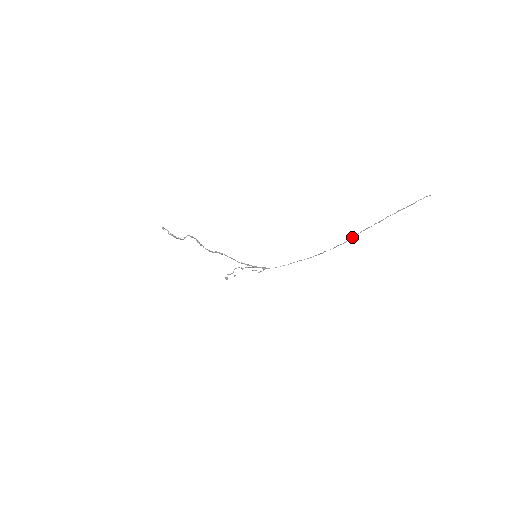
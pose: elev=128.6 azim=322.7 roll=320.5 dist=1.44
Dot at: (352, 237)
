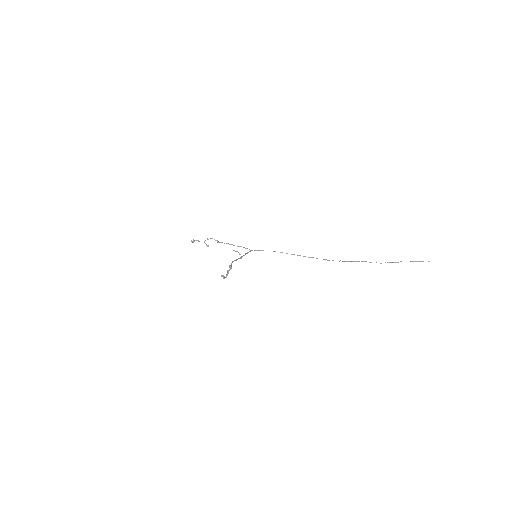
Dot at: (349, 261)
